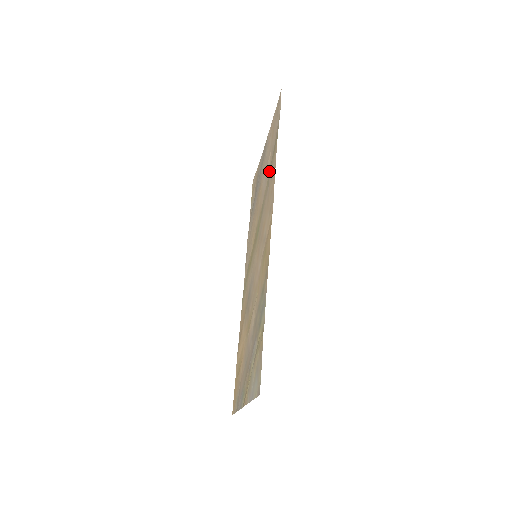
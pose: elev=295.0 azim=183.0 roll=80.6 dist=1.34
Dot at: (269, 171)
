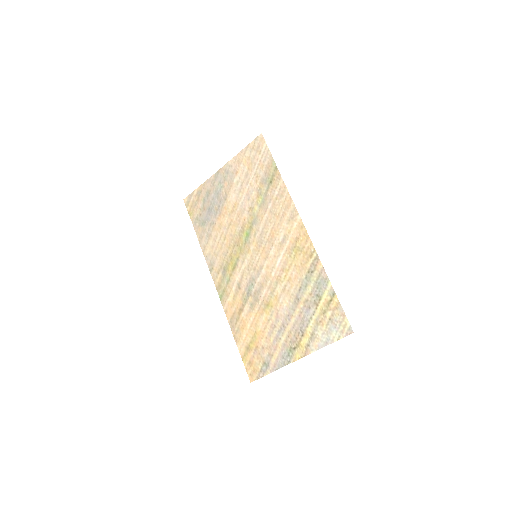
Dot at: (259, 192)
